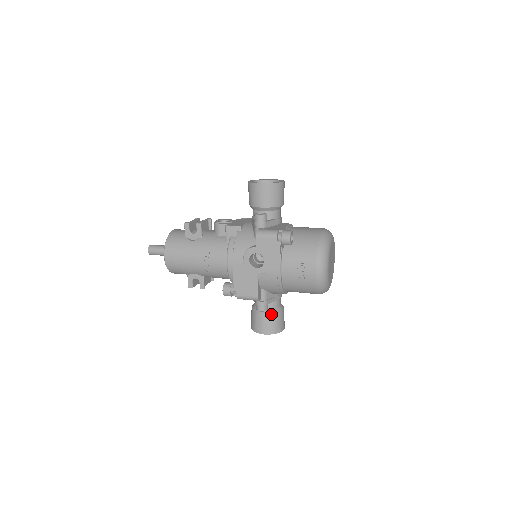
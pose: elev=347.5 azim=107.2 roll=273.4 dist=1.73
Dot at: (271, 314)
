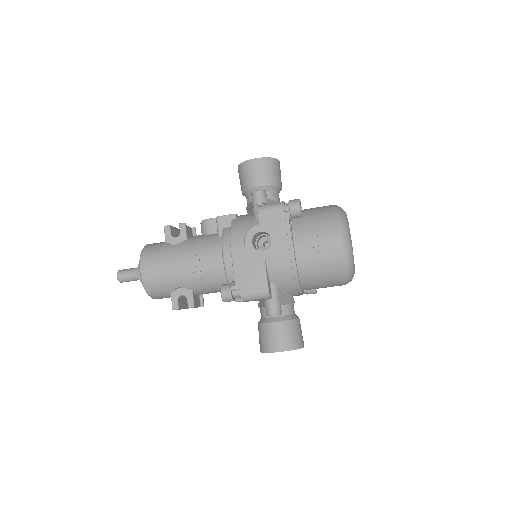
Dot at: (286, 322)
